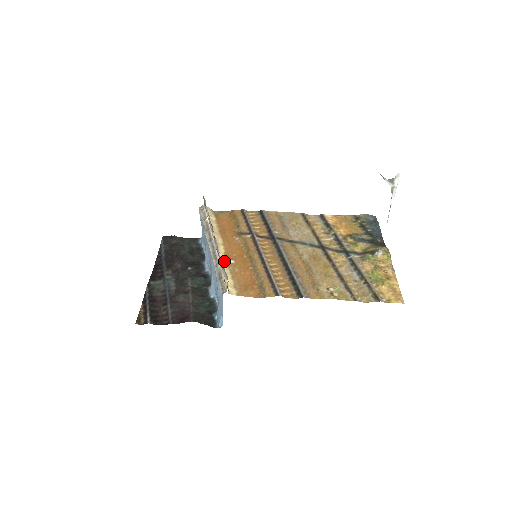
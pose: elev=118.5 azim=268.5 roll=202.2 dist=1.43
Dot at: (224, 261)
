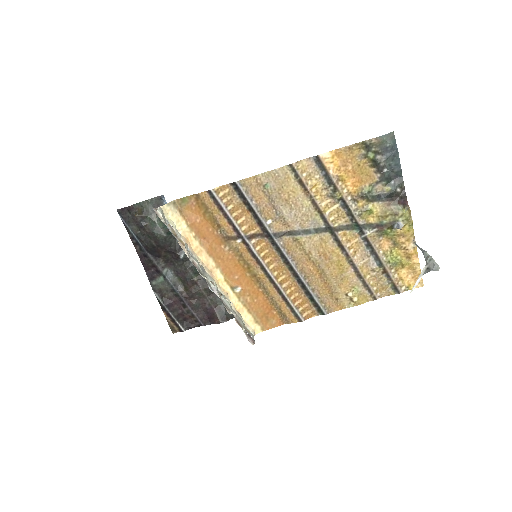
Dot at: (231, 293)
